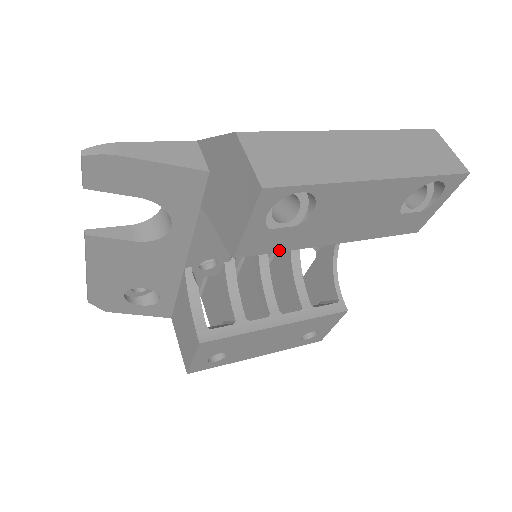
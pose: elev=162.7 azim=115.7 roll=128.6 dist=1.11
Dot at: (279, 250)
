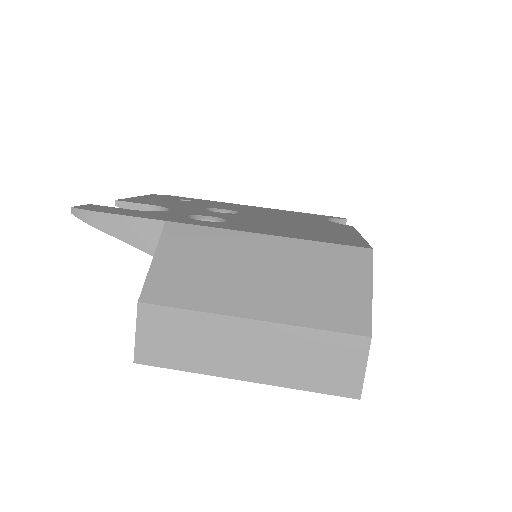
Dot at: occluded
